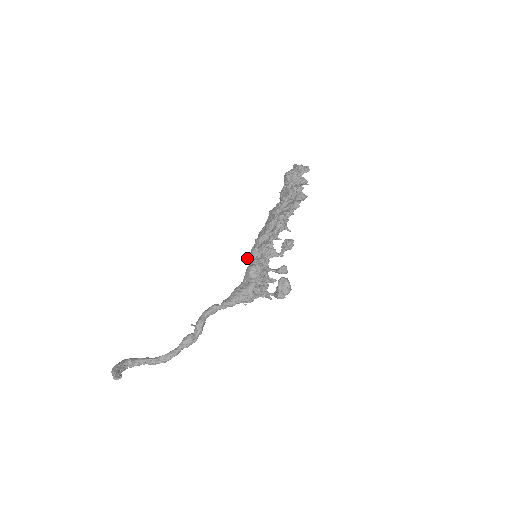
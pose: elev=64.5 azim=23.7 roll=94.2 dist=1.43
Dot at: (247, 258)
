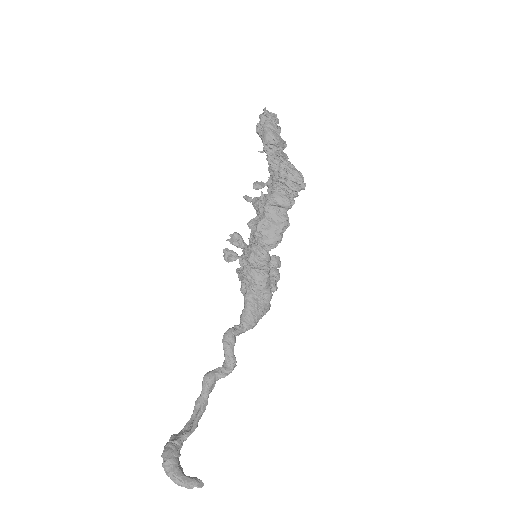
Dot at: (249, 262)
